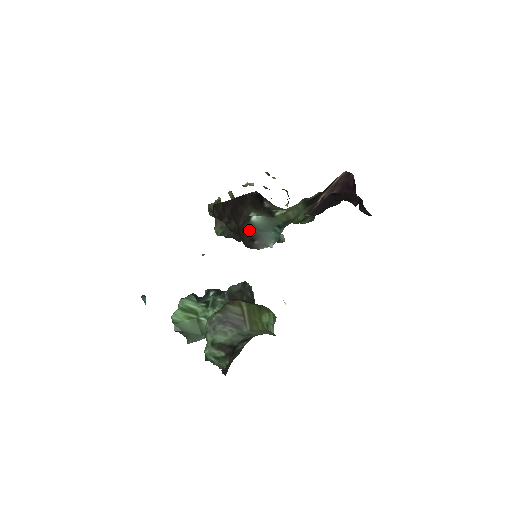
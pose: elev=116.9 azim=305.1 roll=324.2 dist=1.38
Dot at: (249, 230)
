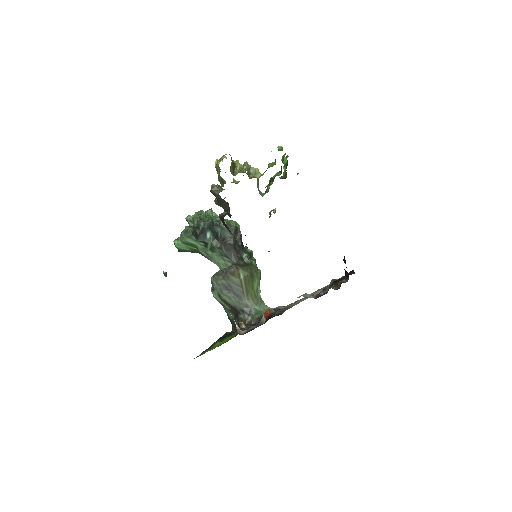
Dot at: occluded
